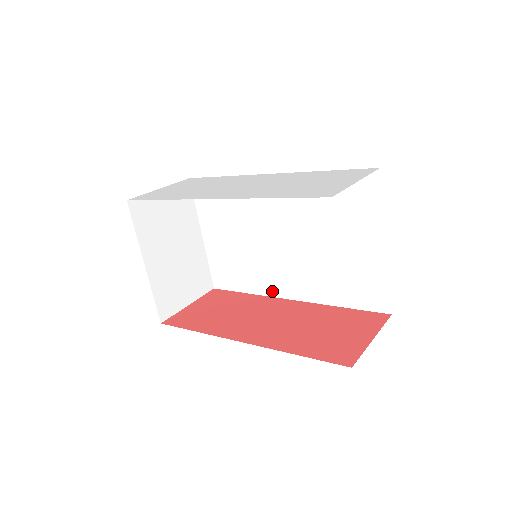
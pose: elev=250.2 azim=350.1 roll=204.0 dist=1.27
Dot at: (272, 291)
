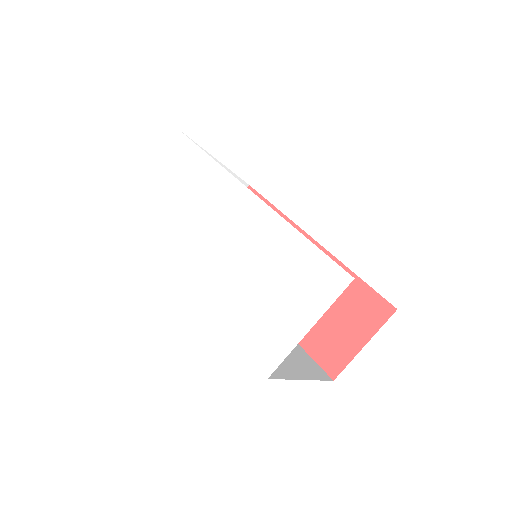
Dot at: occluded
